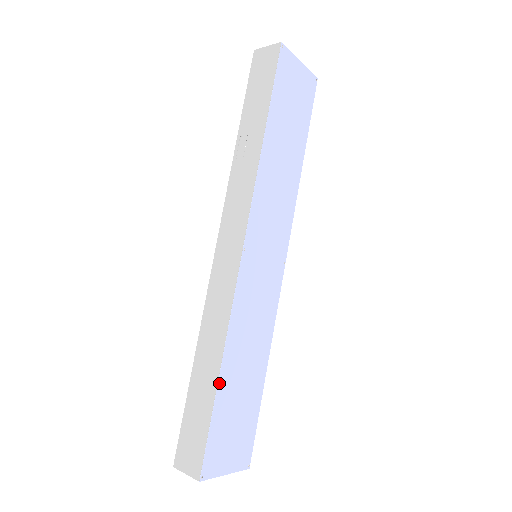
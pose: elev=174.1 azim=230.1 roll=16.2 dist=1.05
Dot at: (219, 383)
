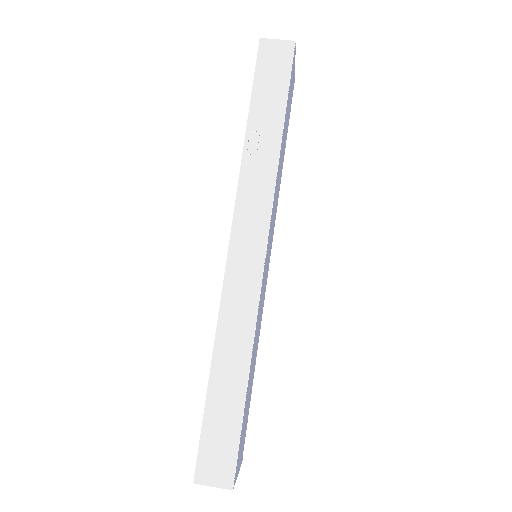
Dot at: (247, 389)
